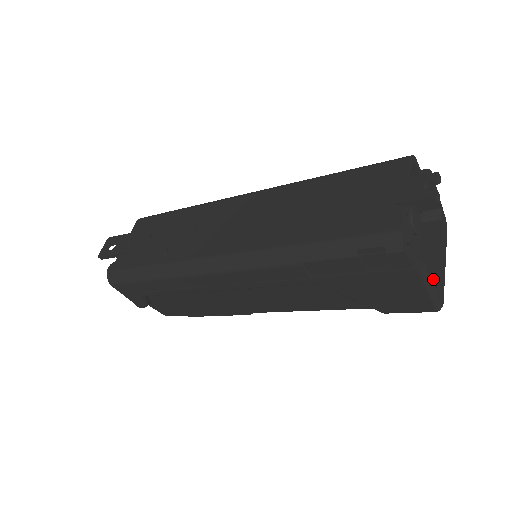
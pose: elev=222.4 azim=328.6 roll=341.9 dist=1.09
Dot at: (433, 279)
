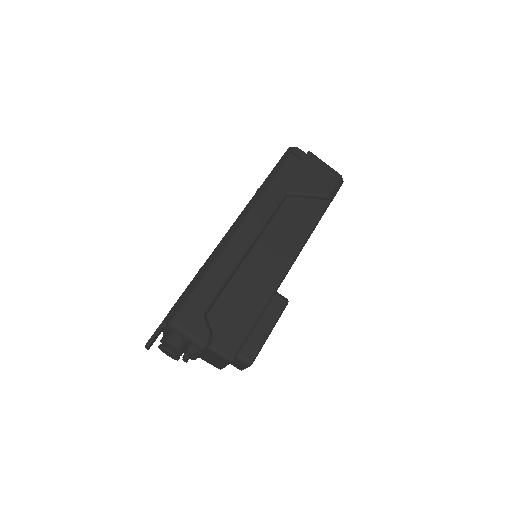
Dot at: occluded
